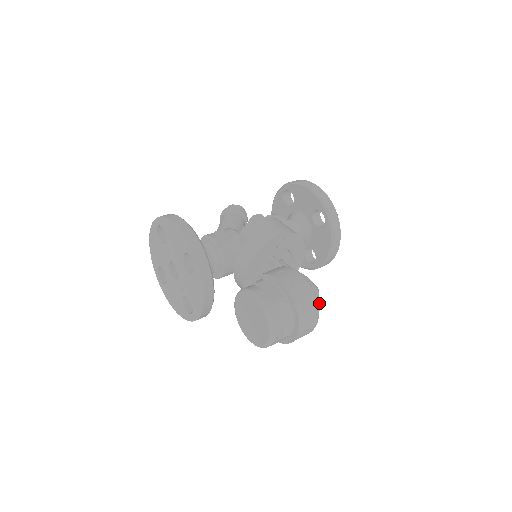
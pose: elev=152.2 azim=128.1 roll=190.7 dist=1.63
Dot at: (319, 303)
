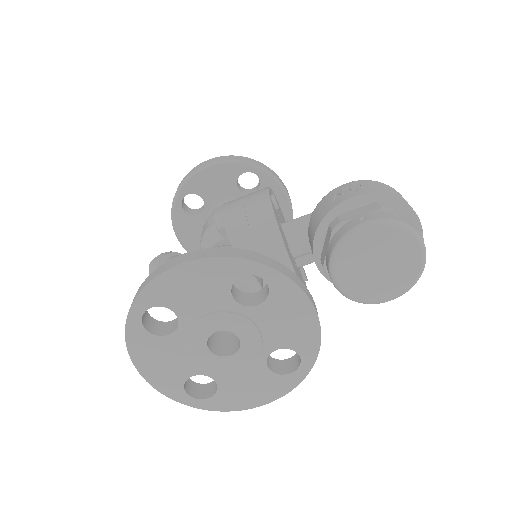
Dot at: occluded
